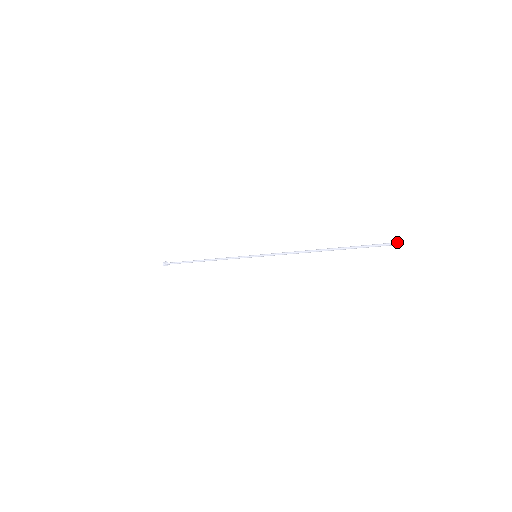
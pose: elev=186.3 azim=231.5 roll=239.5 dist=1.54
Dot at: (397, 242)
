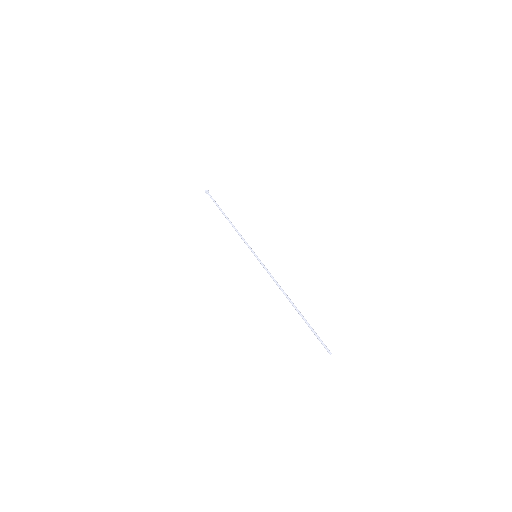
Dot at: (328, 350)
